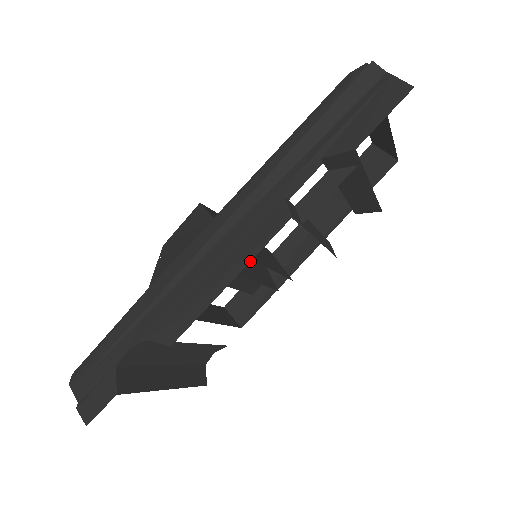
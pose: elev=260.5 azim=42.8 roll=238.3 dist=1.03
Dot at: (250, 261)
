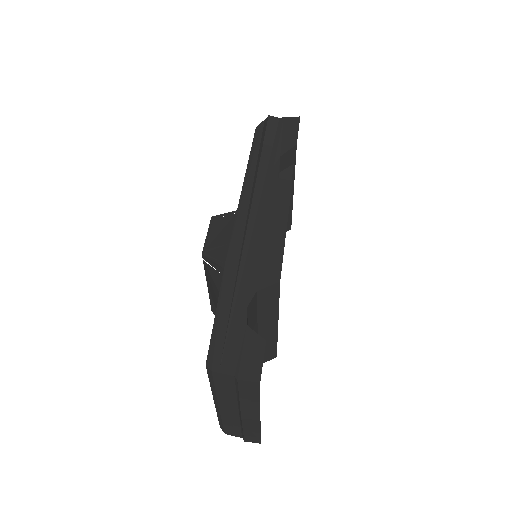
Dot at: (288, 210)
